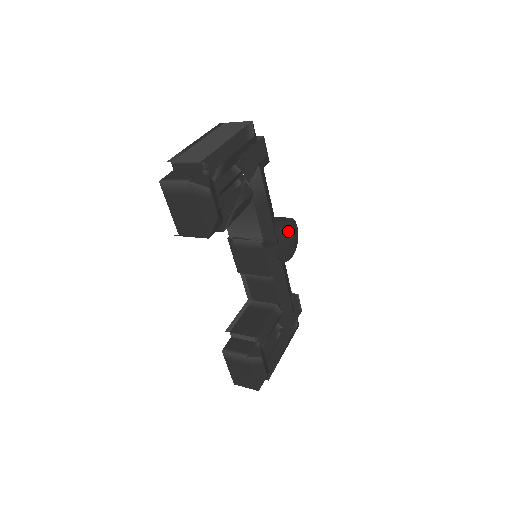
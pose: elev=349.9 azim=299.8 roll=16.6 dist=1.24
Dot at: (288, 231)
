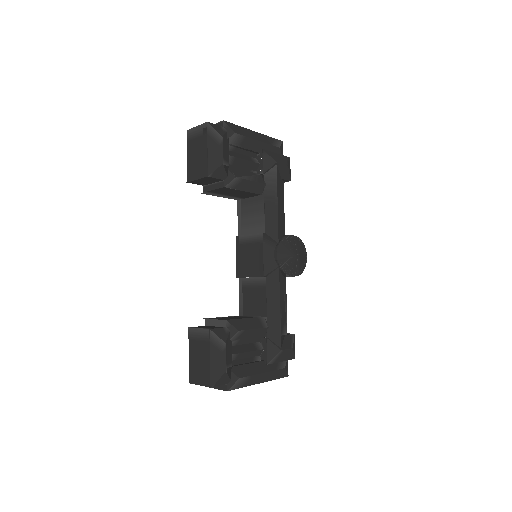
Dot at: (293, 244)
